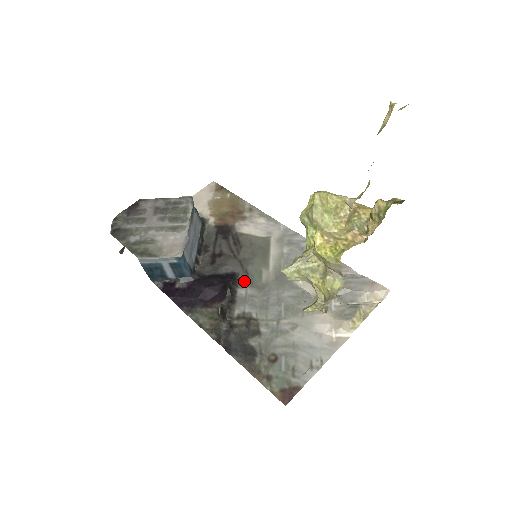
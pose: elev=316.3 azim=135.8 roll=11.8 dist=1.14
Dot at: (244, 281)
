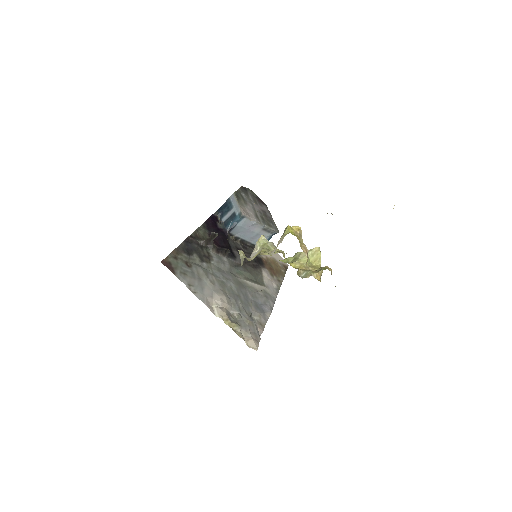
Dot at: (232, 262)
